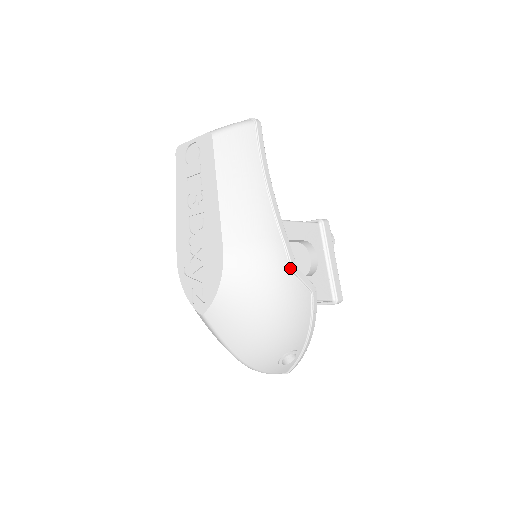
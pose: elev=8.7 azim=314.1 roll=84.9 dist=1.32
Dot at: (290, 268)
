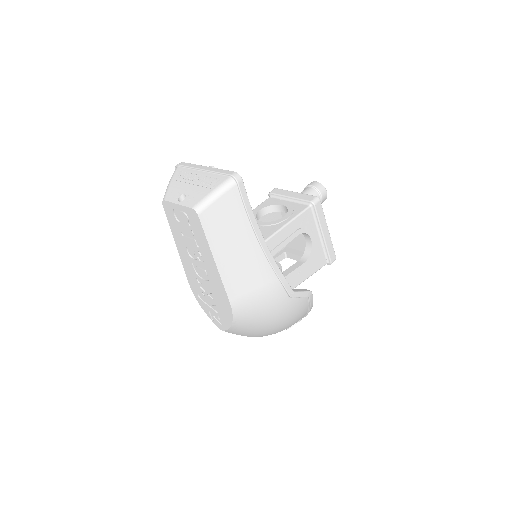
Dot at: (288, 296)
